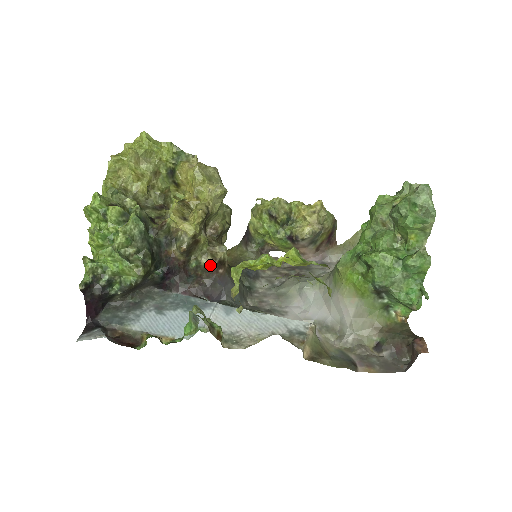
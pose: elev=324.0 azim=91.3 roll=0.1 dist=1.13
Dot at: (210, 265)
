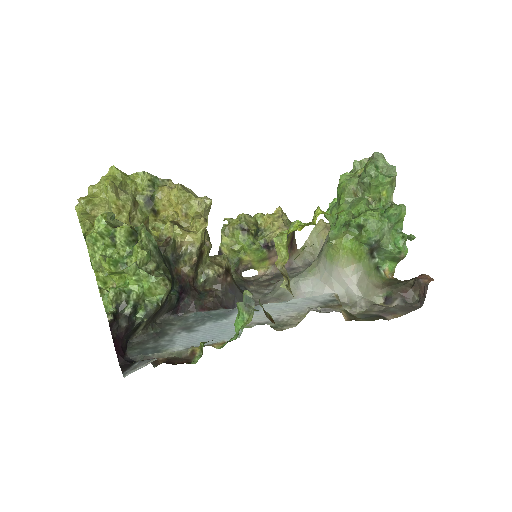
Dot at: (219, 274)
